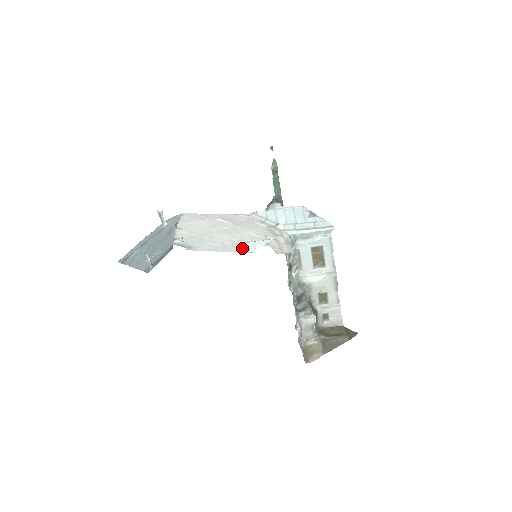
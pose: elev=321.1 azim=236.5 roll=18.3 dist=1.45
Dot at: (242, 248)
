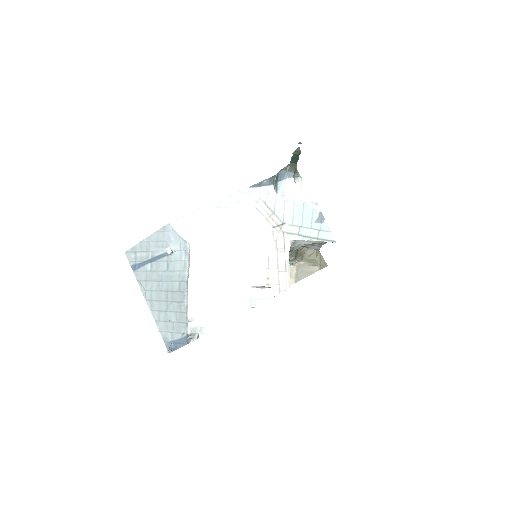
Dot at: (245, 304)
